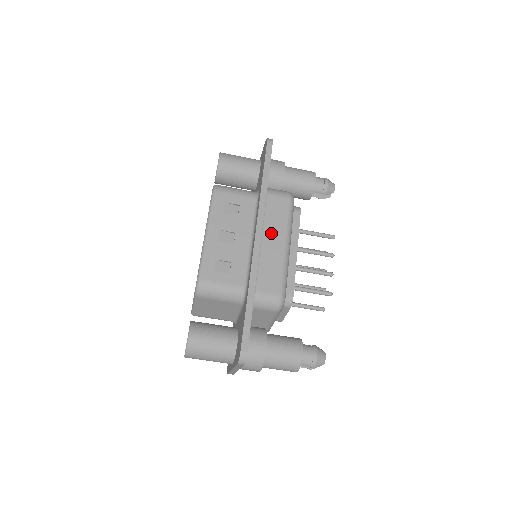
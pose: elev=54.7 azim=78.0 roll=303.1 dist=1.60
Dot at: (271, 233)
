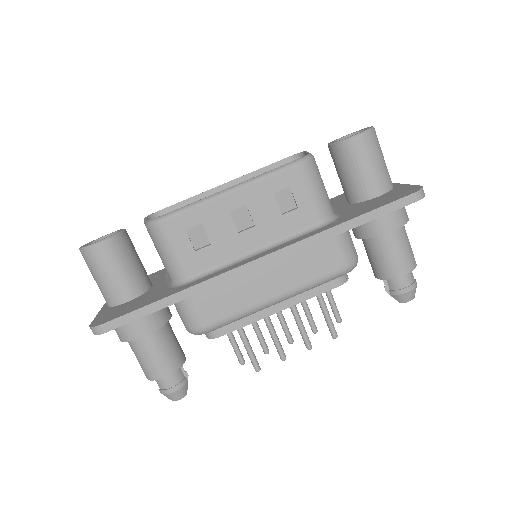
Dot at: (280, 272)
